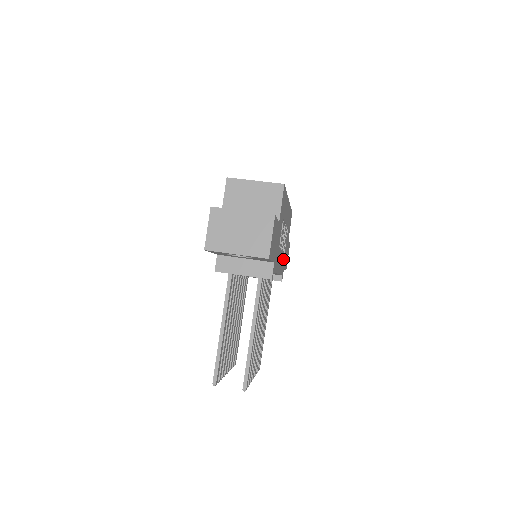
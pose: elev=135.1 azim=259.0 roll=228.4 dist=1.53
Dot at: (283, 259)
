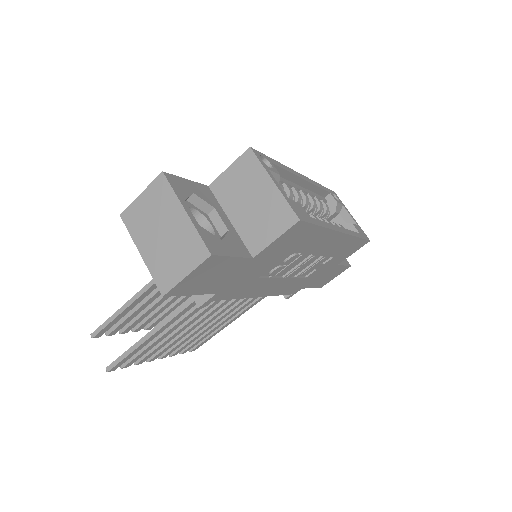
Dot at: (298, 282)
